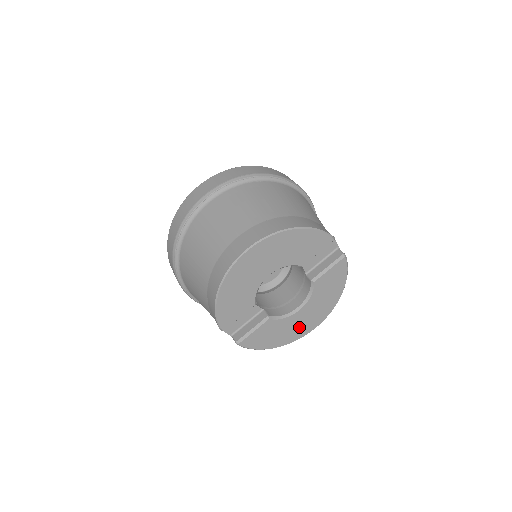
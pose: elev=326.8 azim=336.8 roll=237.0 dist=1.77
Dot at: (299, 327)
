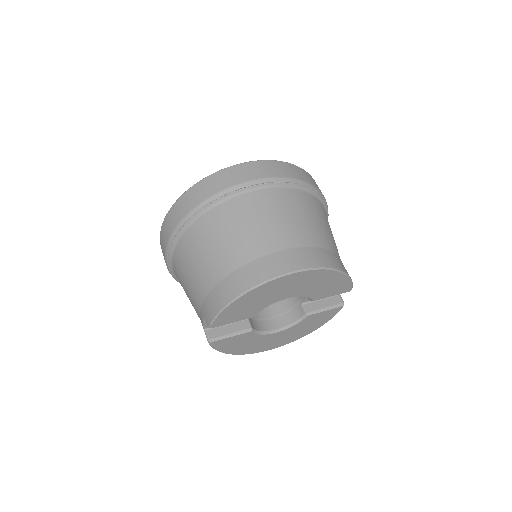
Dot at: (263, 344)
